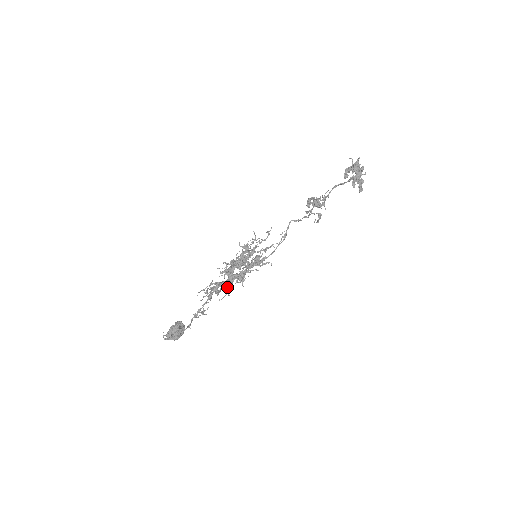
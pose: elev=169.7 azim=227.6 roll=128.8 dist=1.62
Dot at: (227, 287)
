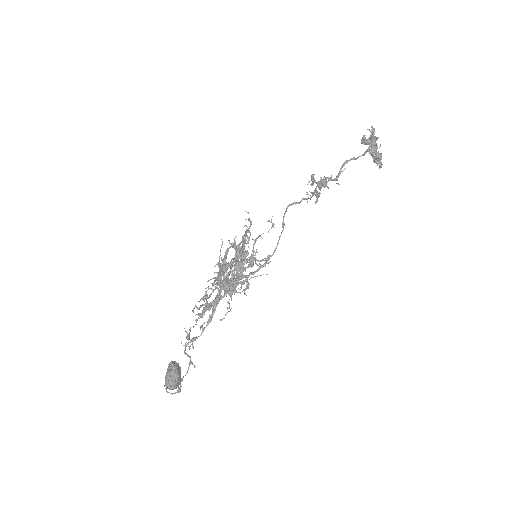
Dot at: (227, 302)
